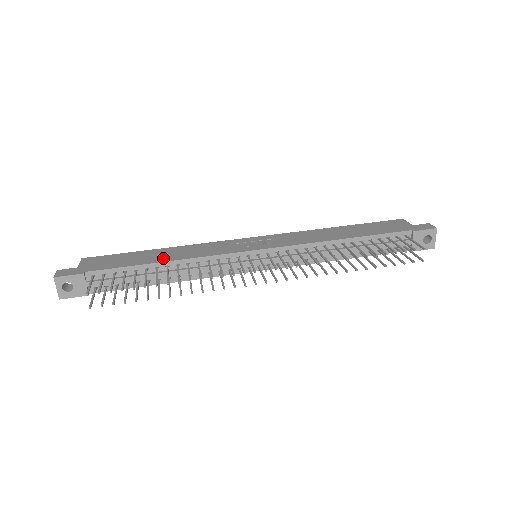
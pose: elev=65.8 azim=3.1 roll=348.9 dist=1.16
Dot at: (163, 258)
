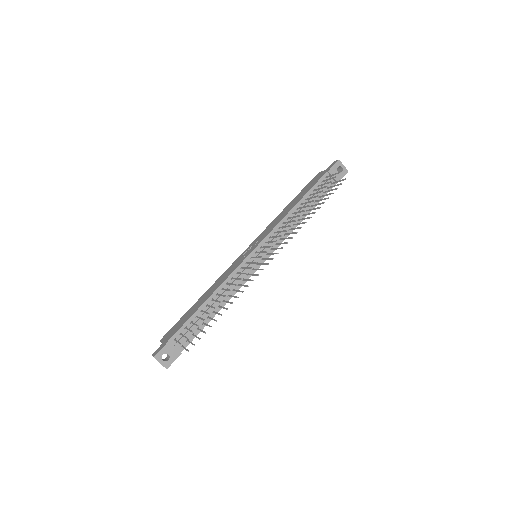
Dot at: (205, 298)
